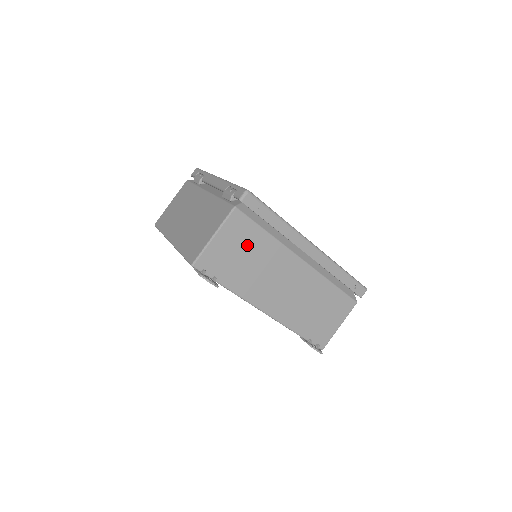
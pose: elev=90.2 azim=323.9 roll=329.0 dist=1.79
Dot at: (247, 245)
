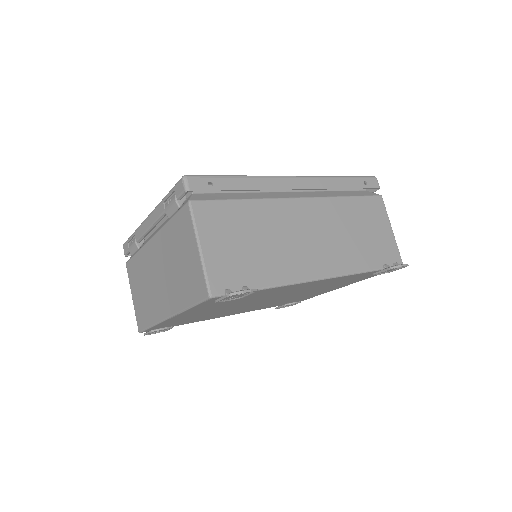
Dot at: (239, 228)
